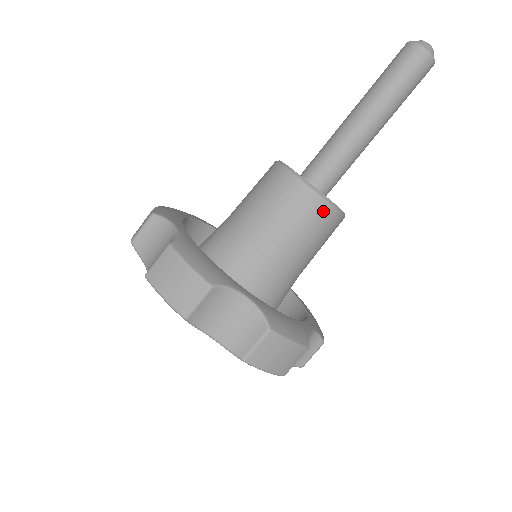
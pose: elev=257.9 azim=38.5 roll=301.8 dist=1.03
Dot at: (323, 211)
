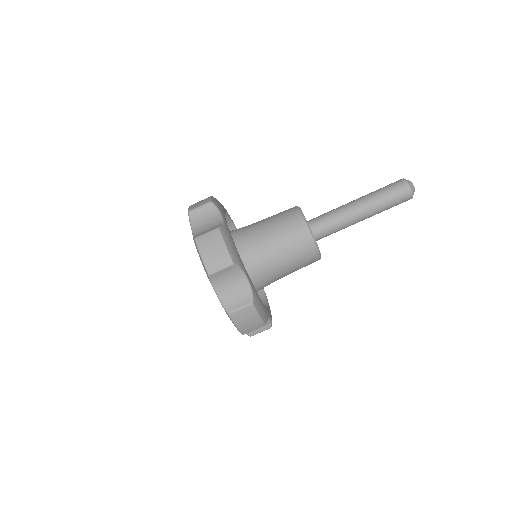
Dot at: (311, 250)
